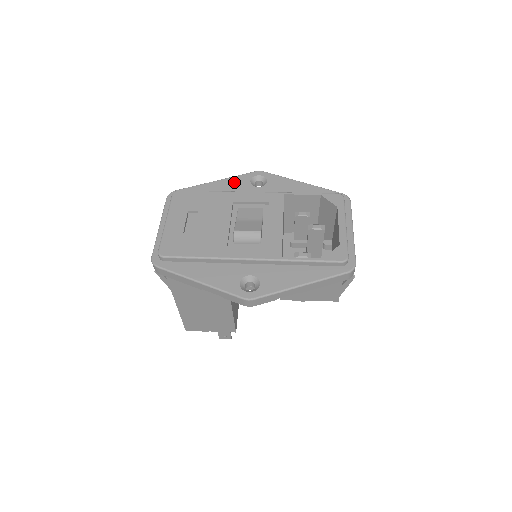
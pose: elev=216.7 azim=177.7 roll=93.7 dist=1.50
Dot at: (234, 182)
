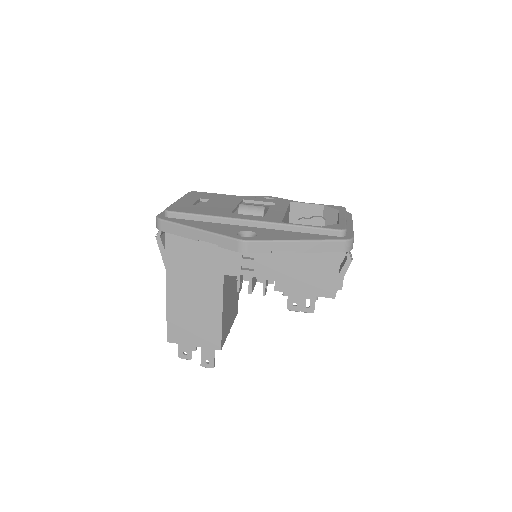
Dot at: occluded
